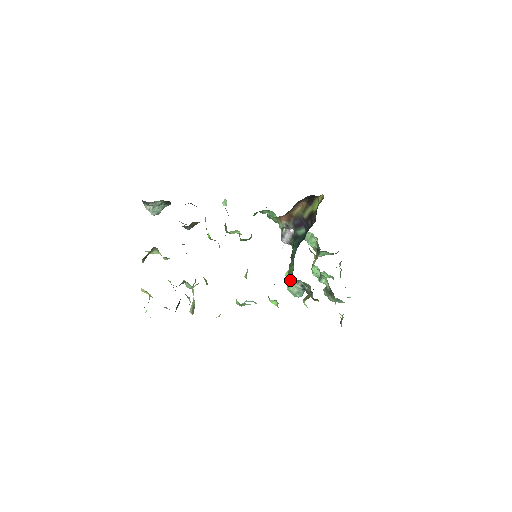
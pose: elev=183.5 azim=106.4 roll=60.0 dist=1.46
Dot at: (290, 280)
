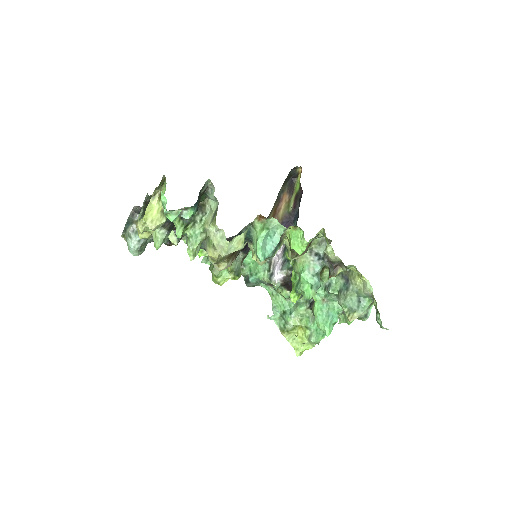
Dot at: (301, 259)
